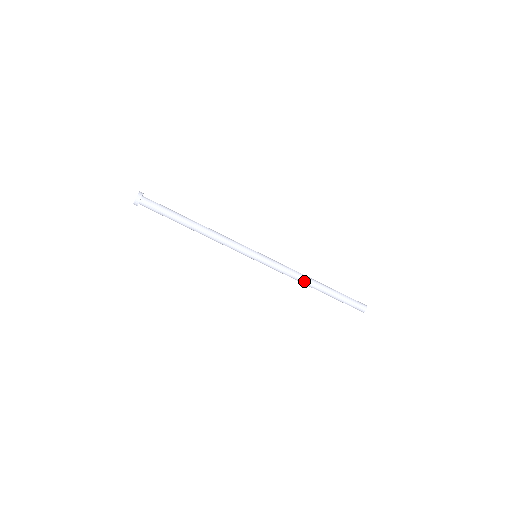
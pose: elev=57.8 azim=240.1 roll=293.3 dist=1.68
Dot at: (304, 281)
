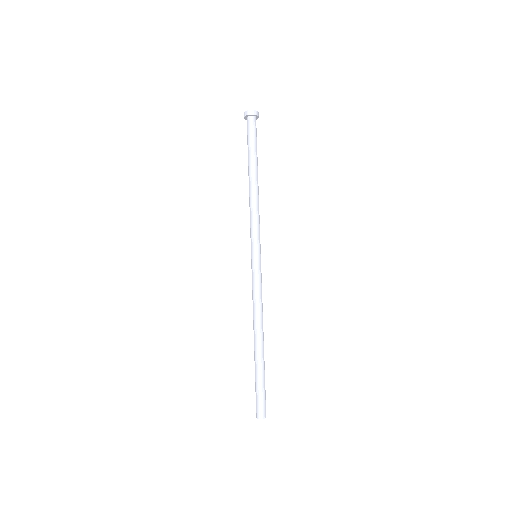
Dot at: (257, 322)
